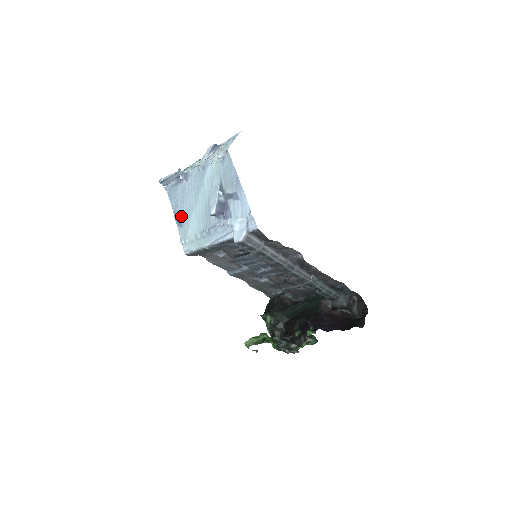
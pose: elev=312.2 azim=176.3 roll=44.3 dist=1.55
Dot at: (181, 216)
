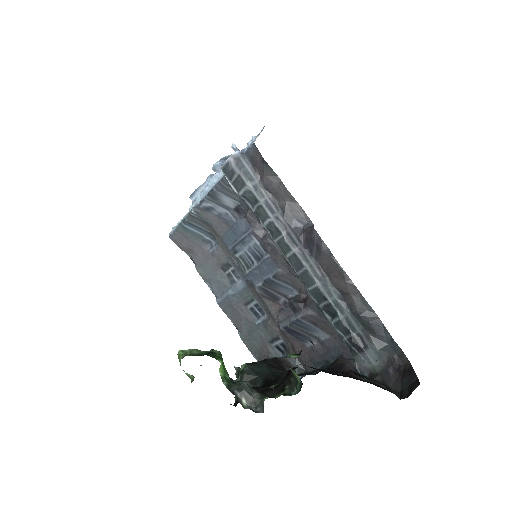
Dot at: occluded
